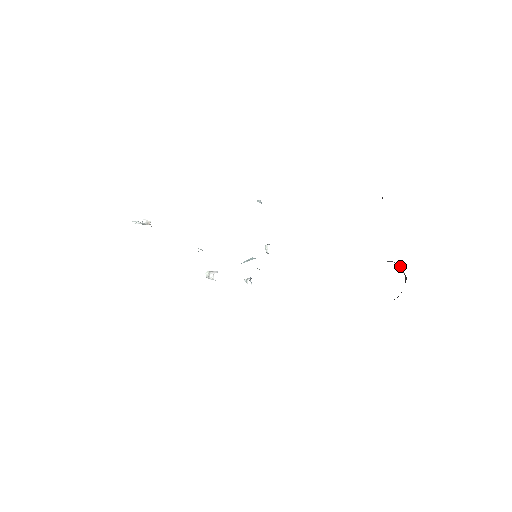
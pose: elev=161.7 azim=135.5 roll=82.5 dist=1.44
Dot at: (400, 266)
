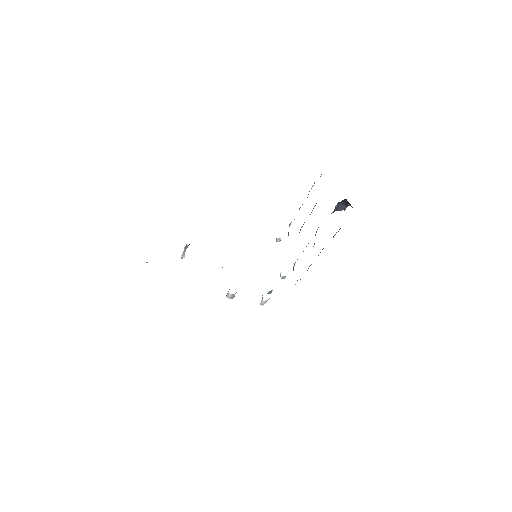
Dot at: (350, 205)
